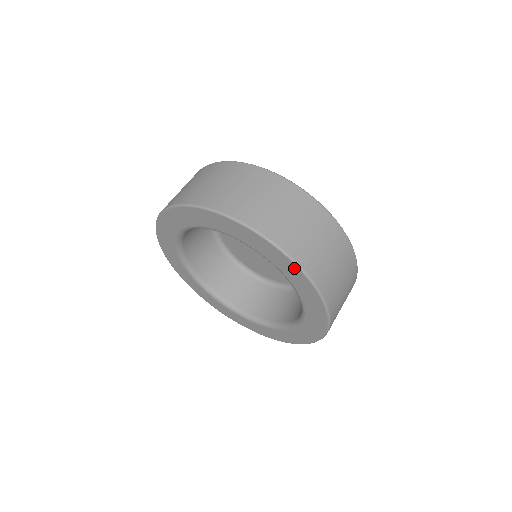
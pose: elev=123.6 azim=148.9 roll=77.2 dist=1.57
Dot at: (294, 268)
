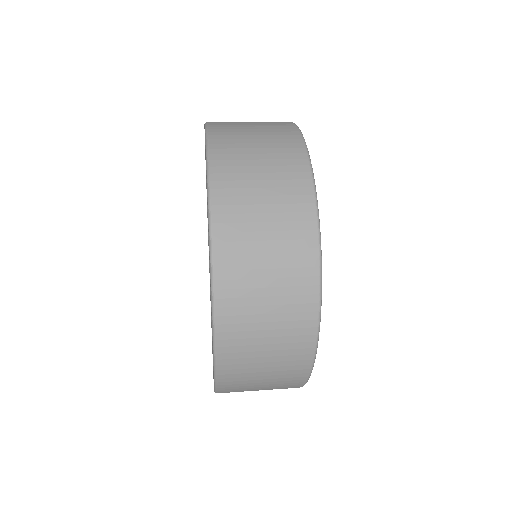
Dot at: occluded
